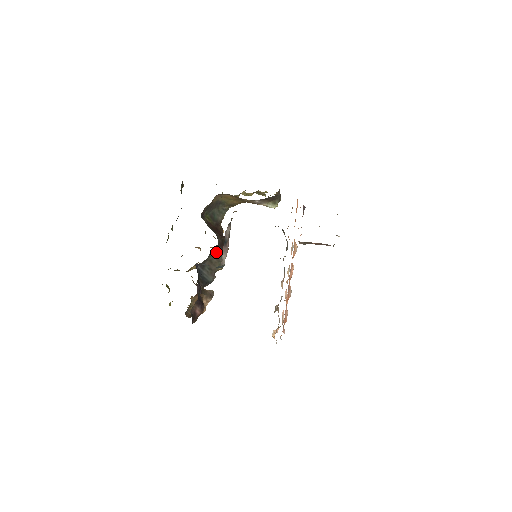
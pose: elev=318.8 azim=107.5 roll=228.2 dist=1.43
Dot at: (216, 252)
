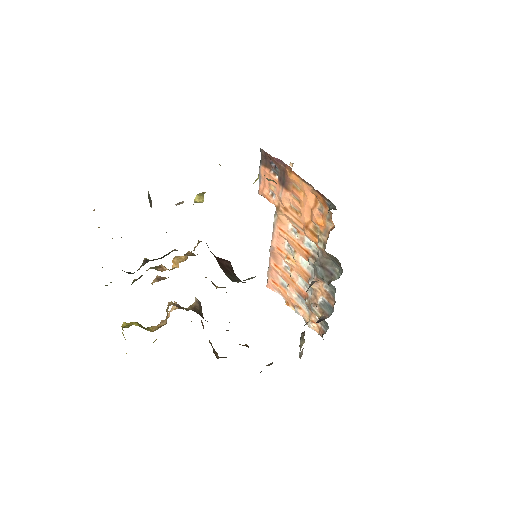
Dot at: occluded
